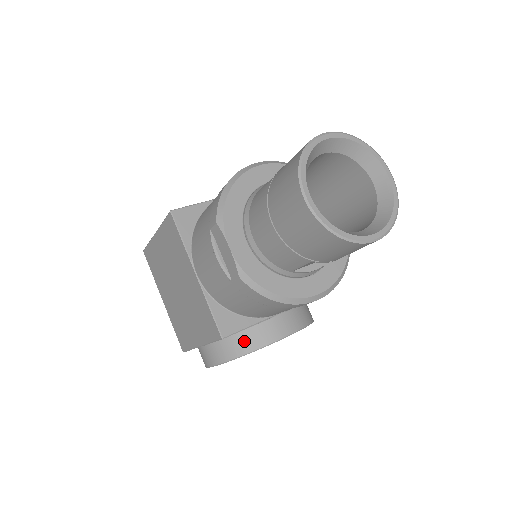
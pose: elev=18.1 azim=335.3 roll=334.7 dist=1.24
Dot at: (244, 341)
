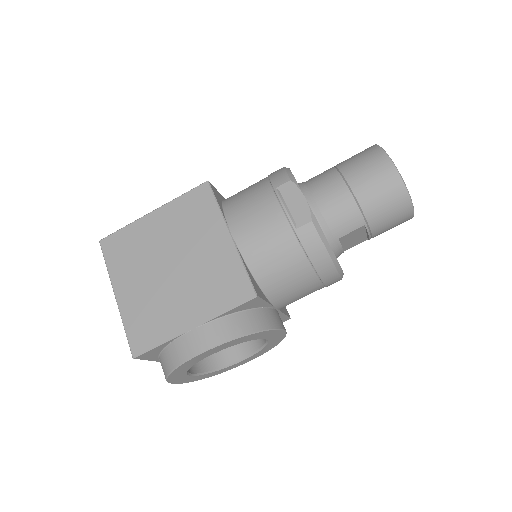
Dot at: (256, 318)
